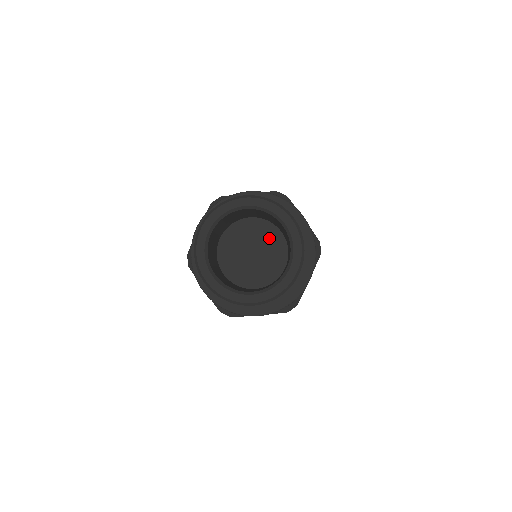
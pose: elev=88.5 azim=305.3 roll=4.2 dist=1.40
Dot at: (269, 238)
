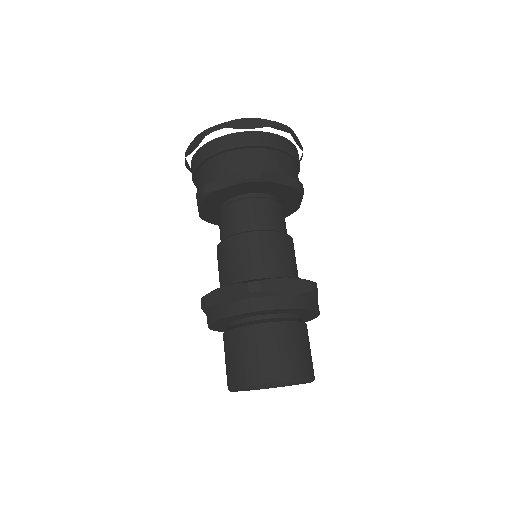
Dot at: occluded
